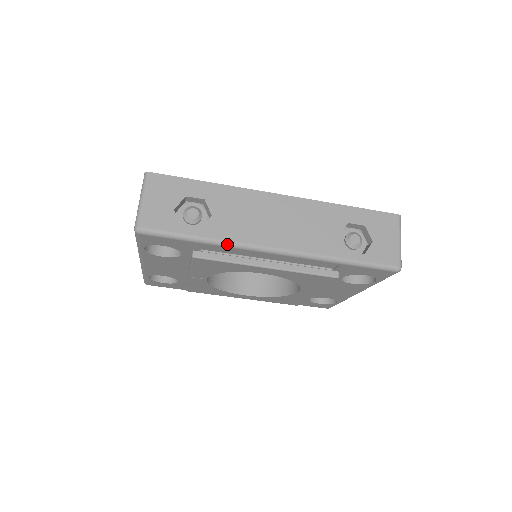
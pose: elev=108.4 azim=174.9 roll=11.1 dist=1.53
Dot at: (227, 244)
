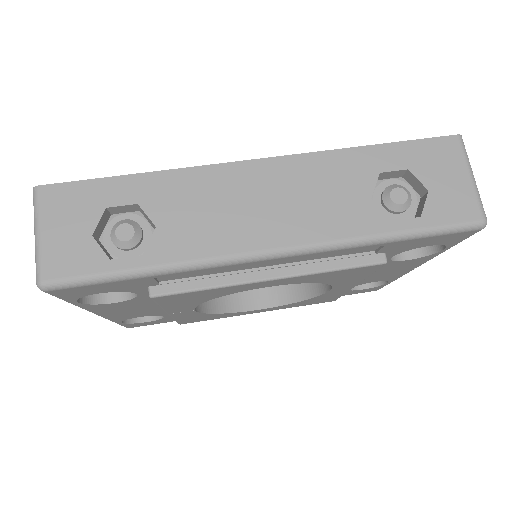
Dot at: (192, 266)
